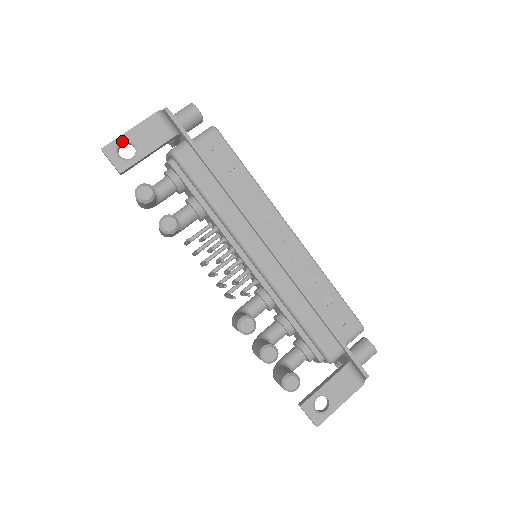
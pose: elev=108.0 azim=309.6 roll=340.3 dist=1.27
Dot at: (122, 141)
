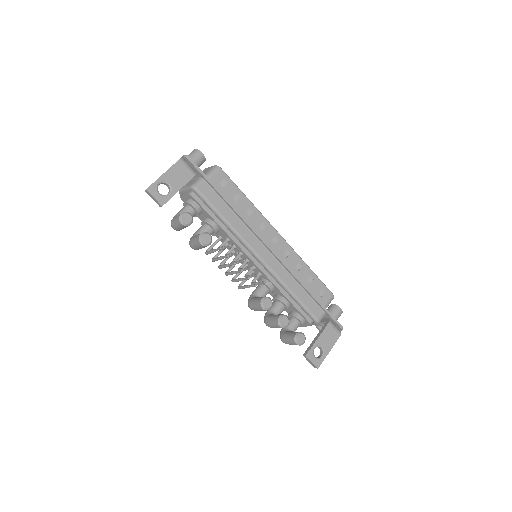
Dot at: (160, 182)
